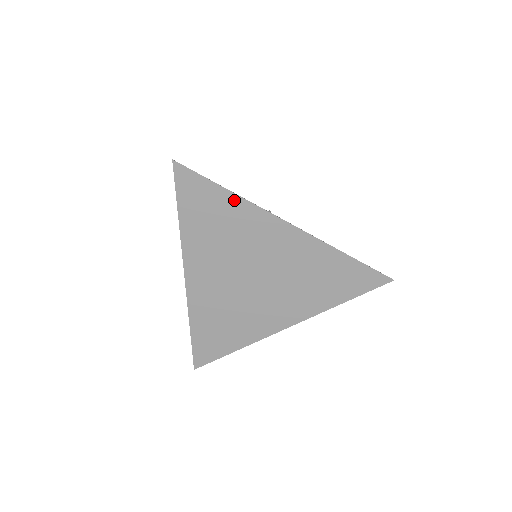
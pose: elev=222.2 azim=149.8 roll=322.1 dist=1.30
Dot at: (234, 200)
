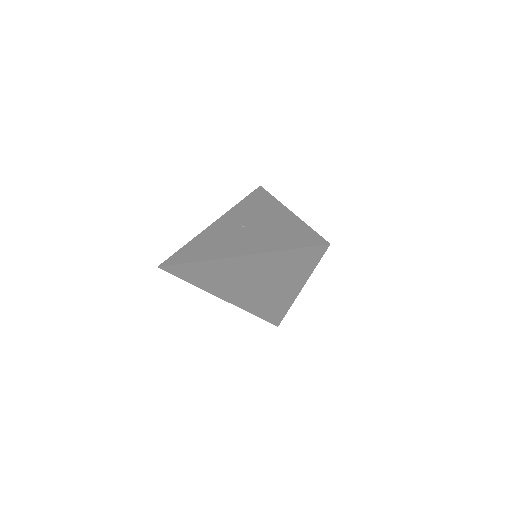
Dot at: (202, 264)
